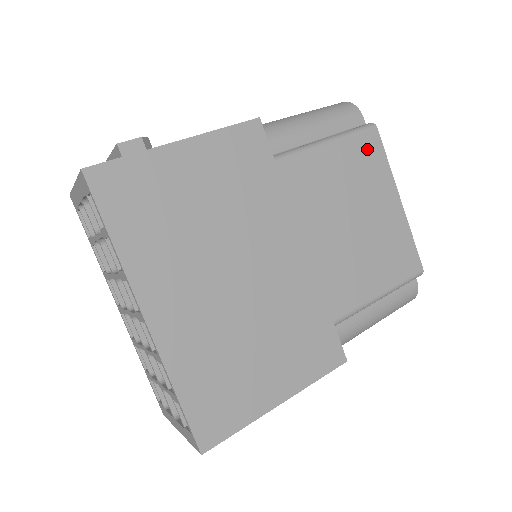
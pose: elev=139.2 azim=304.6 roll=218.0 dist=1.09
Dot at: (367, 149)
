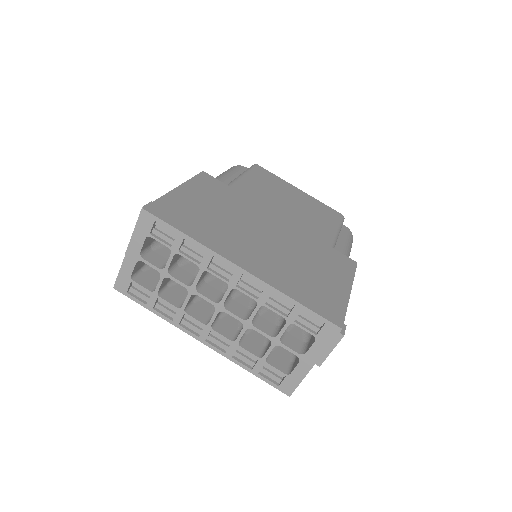
Dot at: (263, 173)
